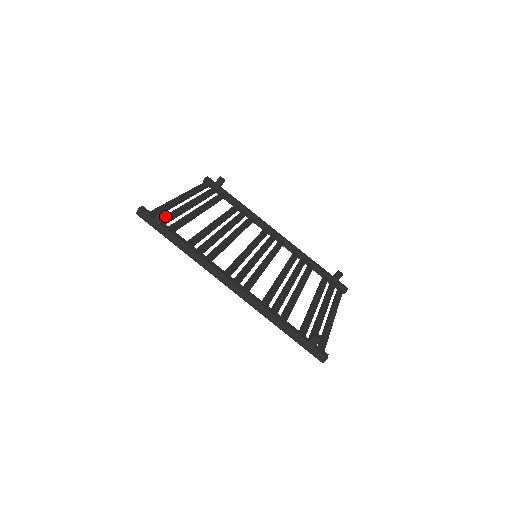
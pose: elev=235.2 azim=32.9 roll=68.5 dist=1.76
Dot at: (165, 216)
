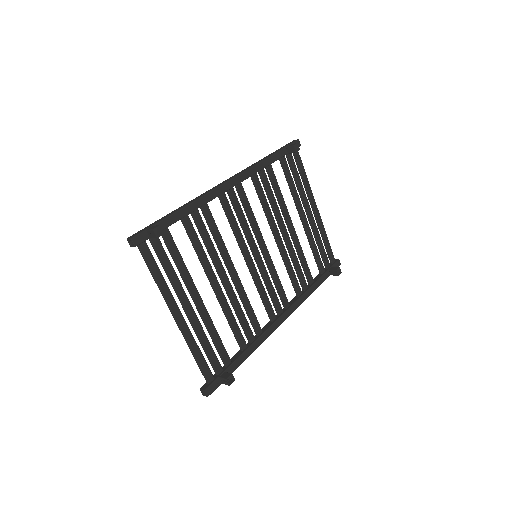
Dot at: (233, 378)
